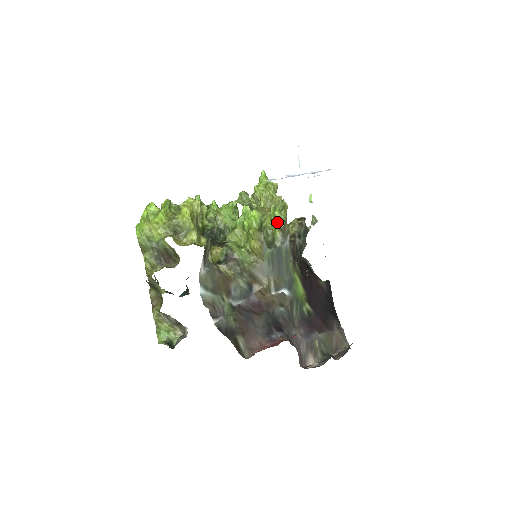
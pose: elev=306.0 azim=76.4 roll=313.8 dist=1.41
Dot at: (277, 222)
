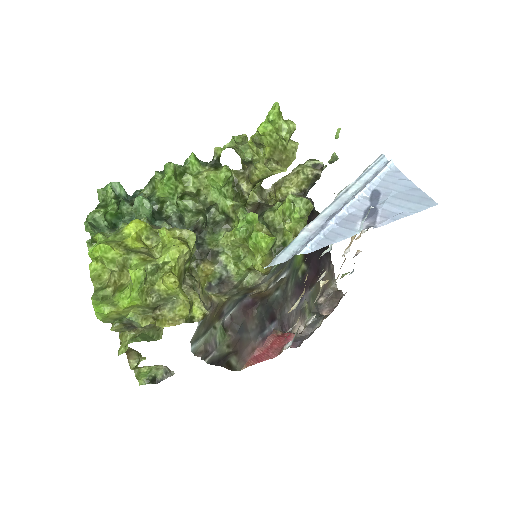
Dot at: (293, 226)
